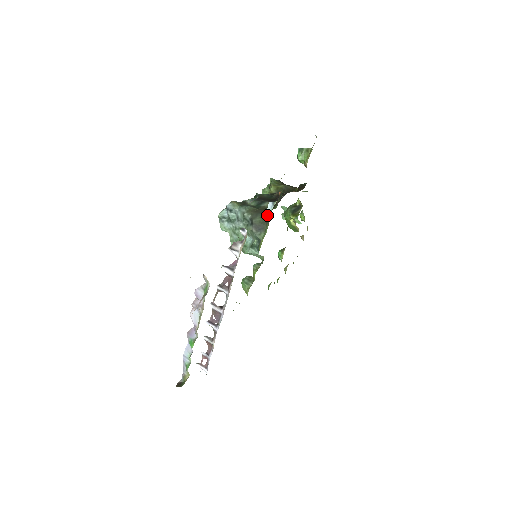
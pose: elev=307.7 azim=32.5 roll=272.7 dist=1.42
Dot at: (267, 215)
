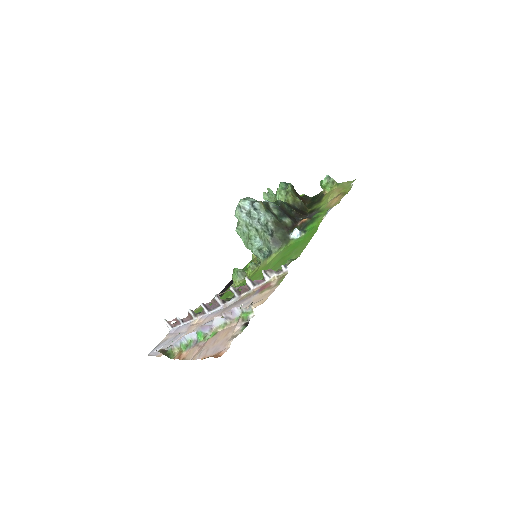
Dot at: (287, 235)
